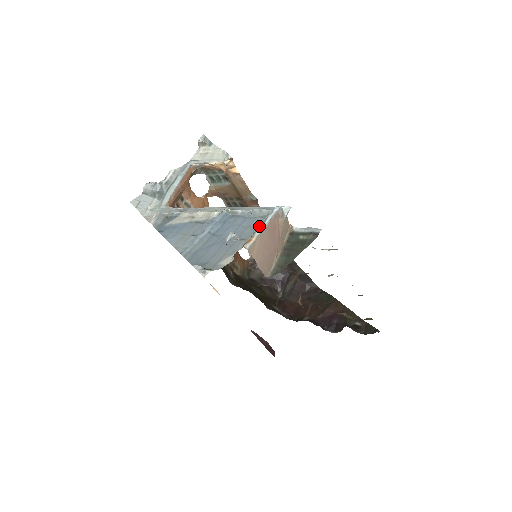
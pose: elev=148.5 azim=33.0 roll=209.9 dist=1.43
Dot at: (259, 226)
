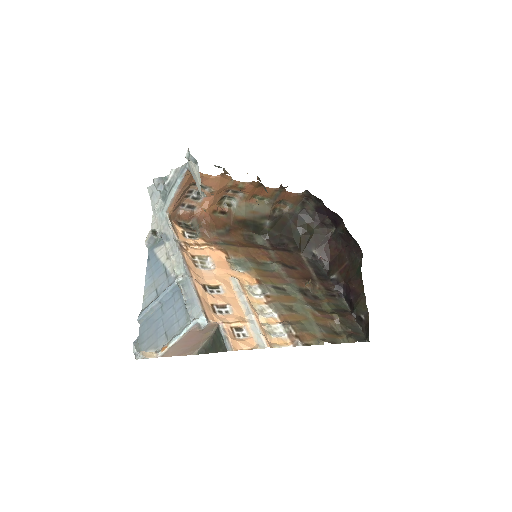
Dot at: (180, 330)
